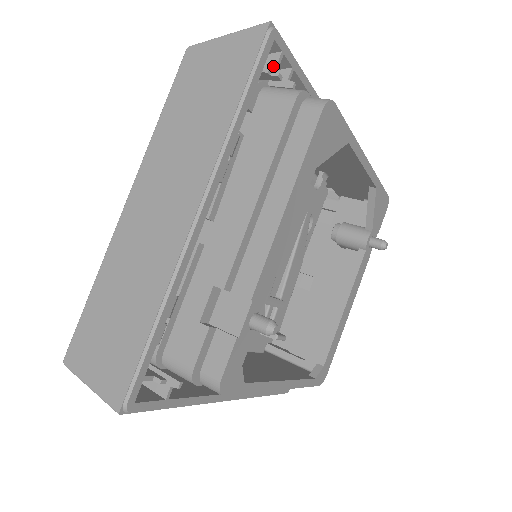
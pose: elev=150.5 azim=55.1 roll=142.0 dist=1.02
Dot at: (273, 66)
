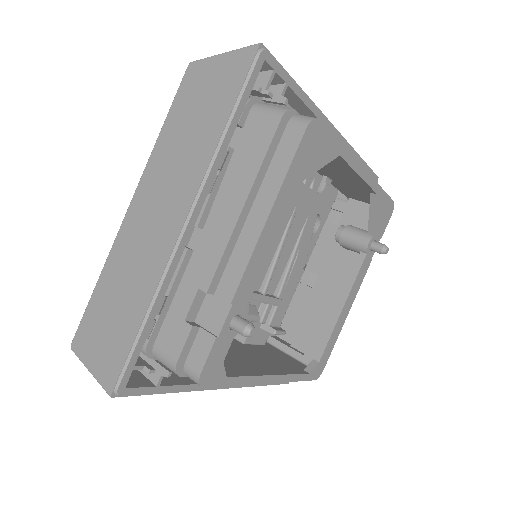
Dot at: (265, 84)
